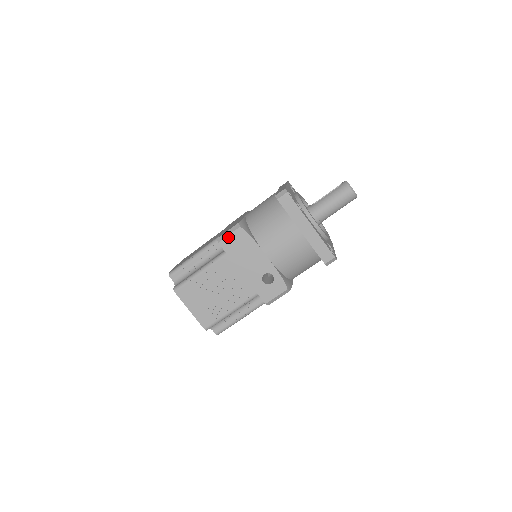
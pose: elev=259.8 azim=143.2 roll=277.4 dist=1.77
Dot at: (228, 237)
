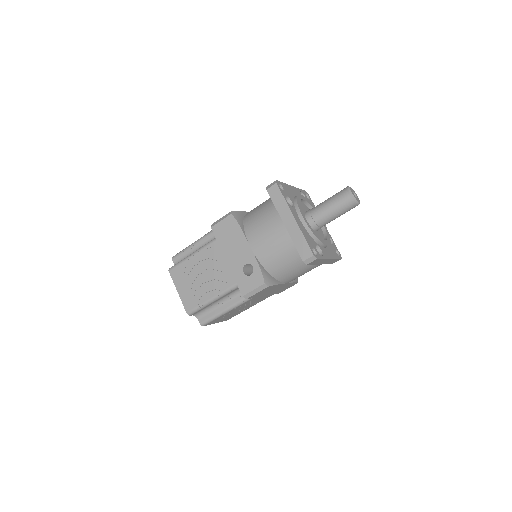
Dot at: (220, 223)
